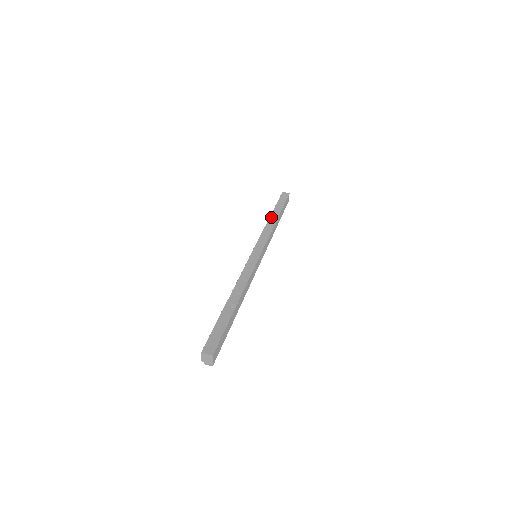
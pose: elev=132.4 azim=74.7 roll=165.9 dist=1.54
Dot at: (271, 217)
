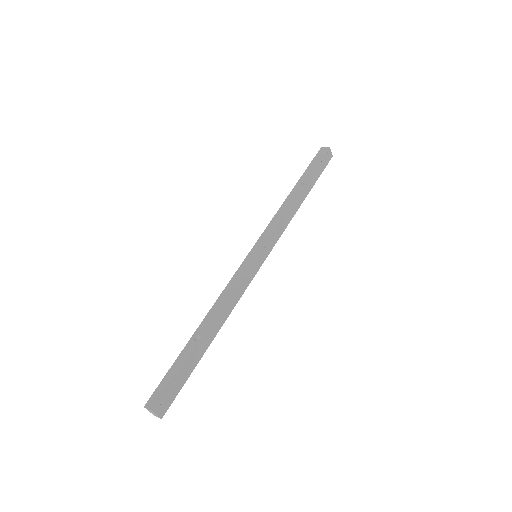
Dot at: (291, 192)
